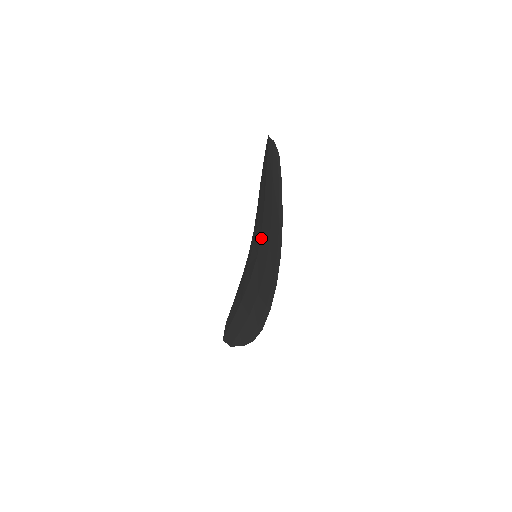
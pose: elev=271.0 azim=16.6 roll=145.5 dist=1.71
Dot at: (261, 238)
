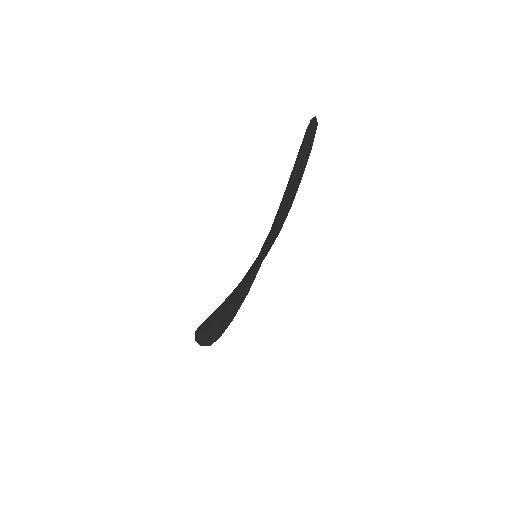
Dot at: occluded
